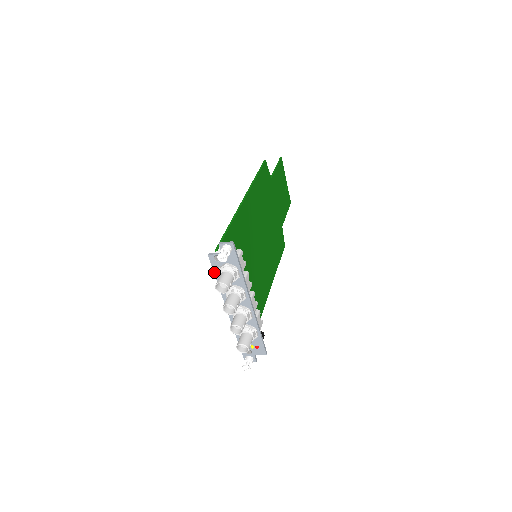
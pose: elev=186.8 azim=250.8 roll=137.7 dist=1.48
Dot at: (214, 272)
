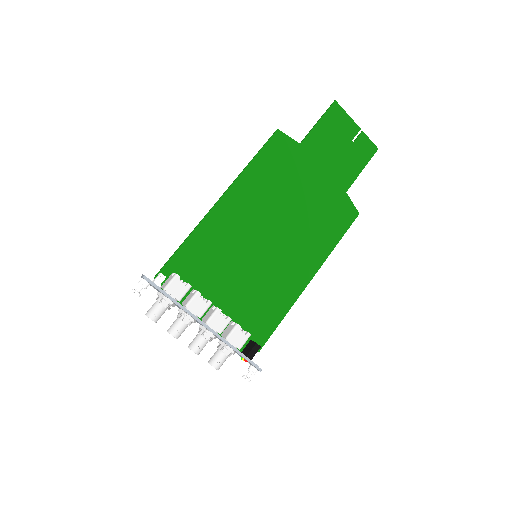
Dot at: occluded
